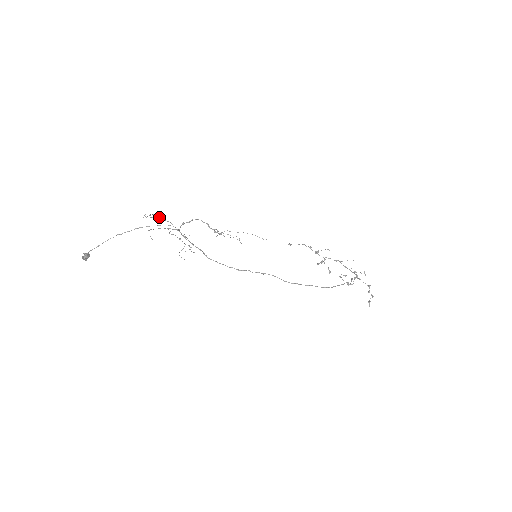
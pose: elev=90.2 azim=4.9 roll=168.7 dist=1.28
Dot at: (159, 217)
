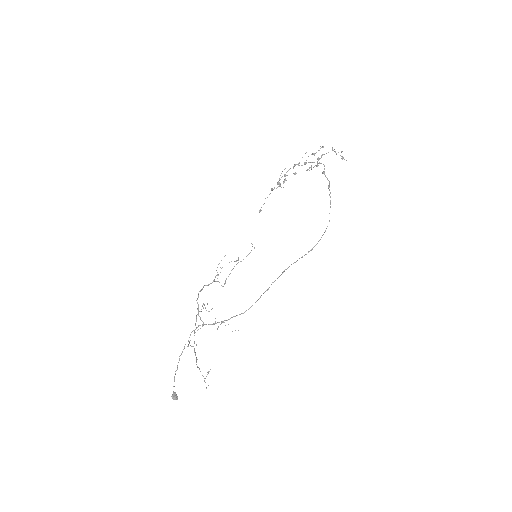
Dot at: occluded
